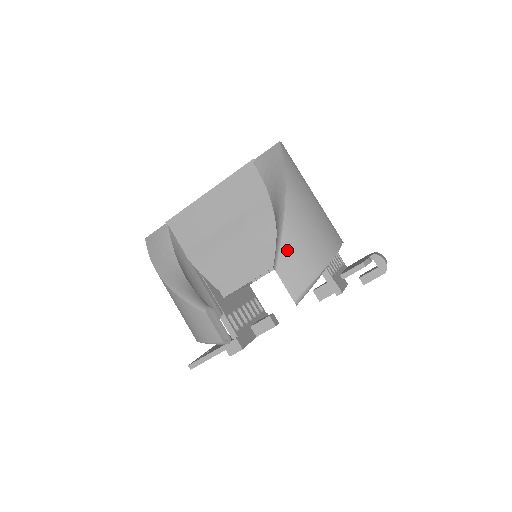
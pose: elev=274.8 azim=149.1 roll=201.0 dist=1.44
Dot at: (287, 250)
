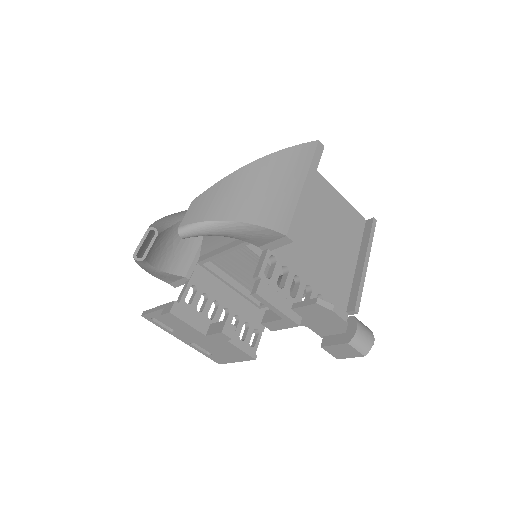
Dot at: (215, 189)
